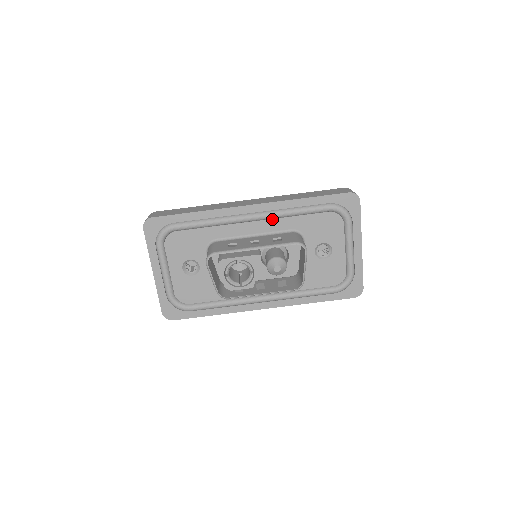
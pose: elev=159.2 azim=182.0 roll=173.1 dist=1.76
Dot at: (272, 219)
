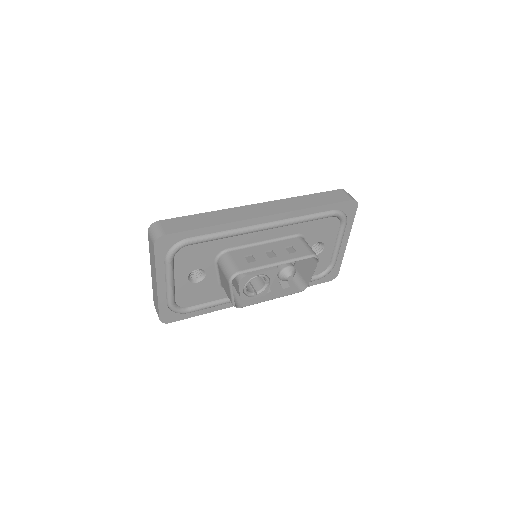
Dot at: (282, 227)
